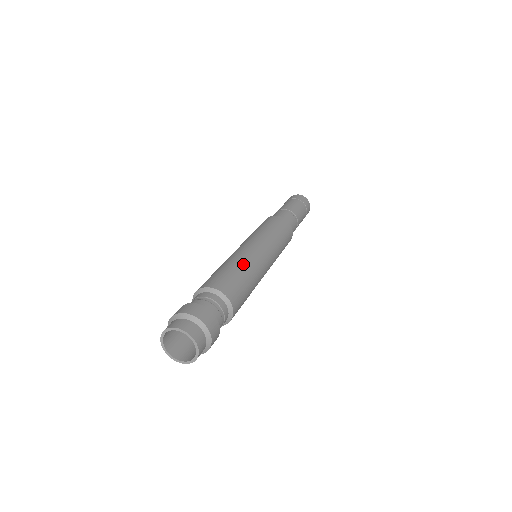
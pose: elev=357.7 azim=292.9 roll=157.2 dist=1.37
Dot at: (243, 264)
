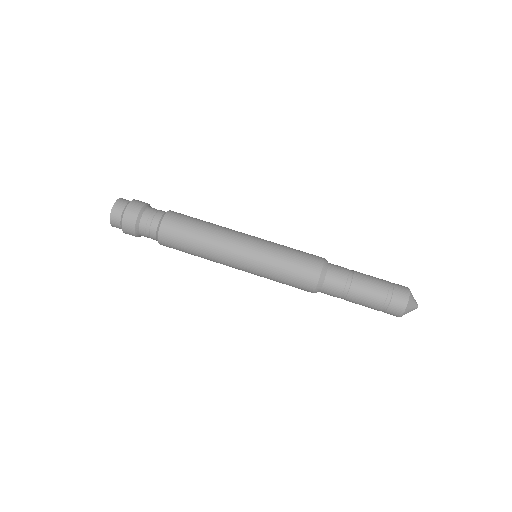
Dot at: occluded
